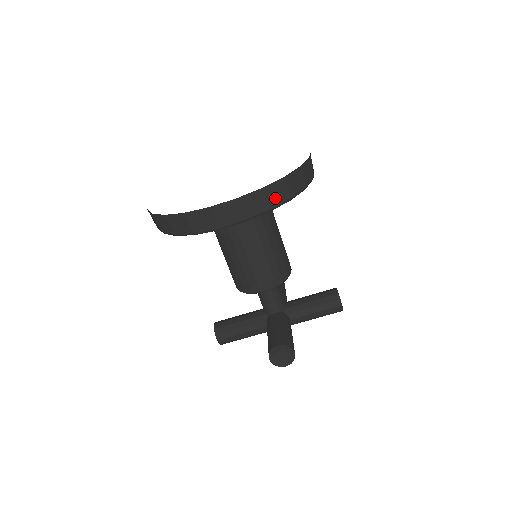
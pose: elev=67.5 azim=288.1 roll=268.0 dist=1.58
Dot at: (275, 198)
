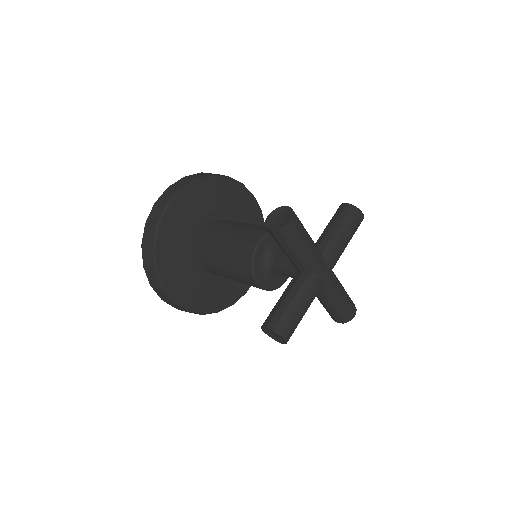
Dot at: (197, 177)
